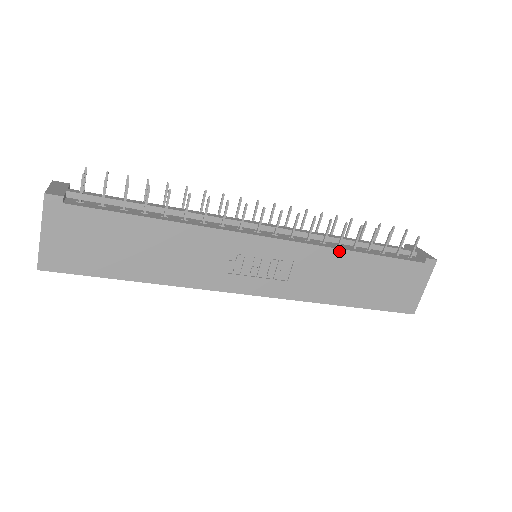
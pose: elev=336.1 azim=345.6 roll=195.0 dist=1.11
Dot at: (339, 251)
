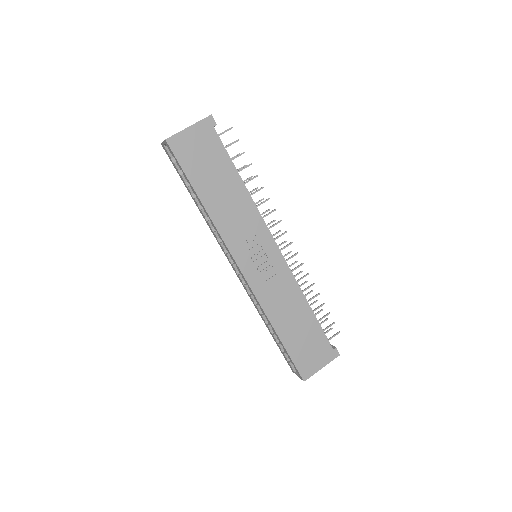
Dot at: (301, 293)
